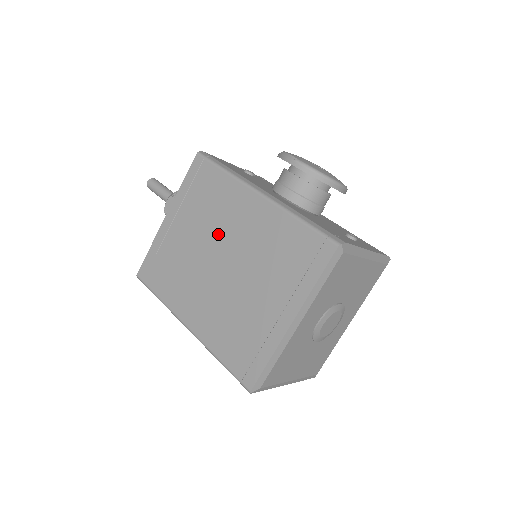
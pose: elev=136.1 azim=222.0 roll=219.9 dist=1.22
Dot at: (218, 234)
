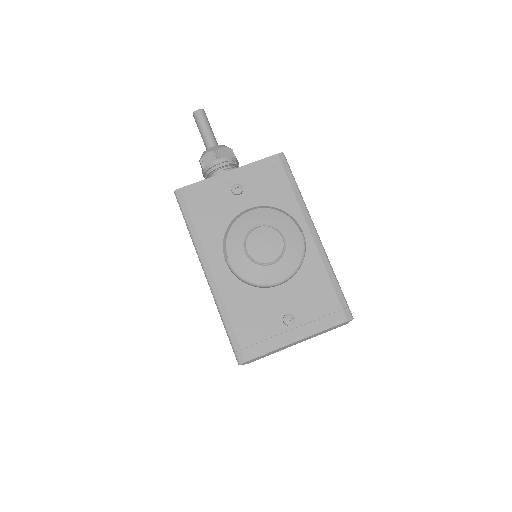
Dot at: occluded
